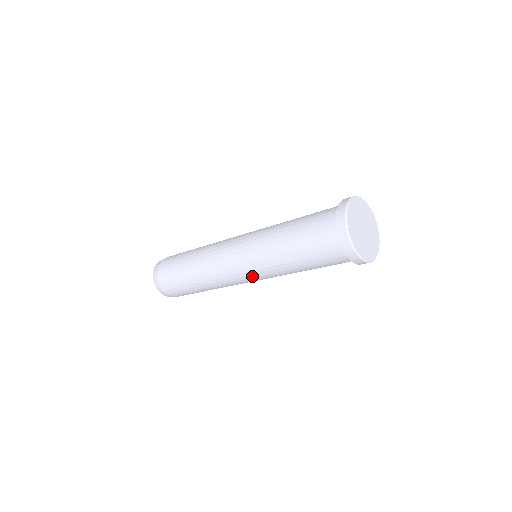
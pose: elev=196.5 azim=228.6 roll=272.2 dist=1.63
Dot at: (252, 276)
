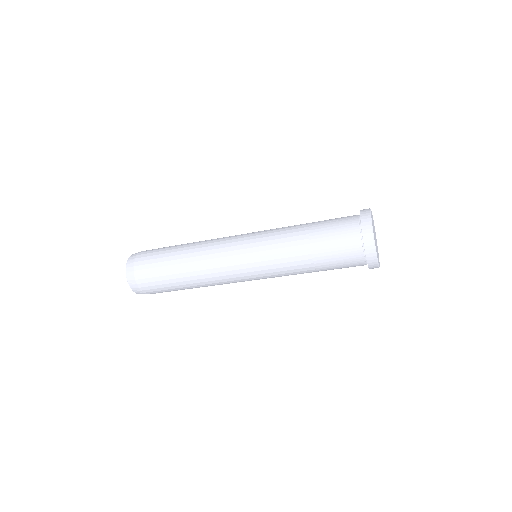
Dot at: (257, 276)
